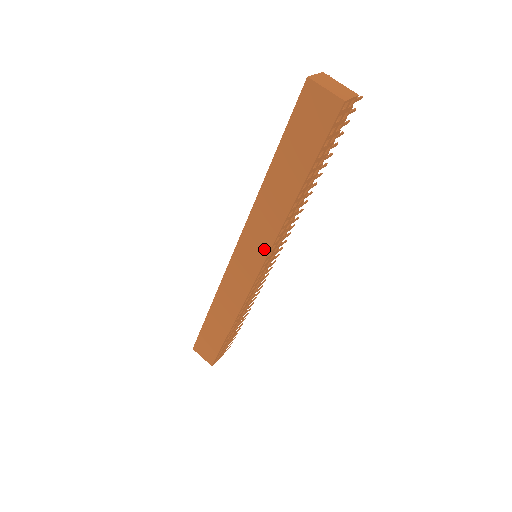
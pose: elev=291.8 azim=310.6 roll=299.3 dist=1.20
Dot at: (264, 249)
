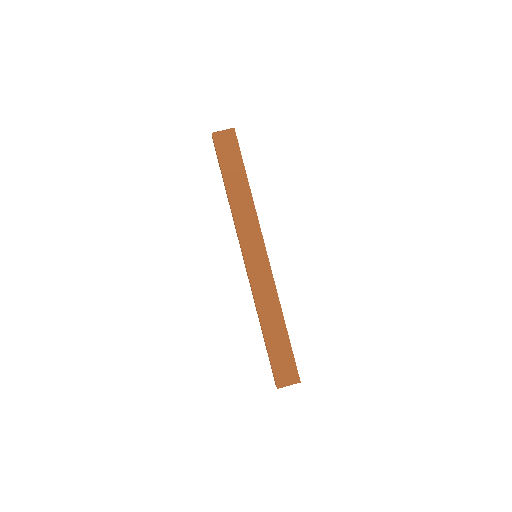
Dot at: (258, 235)
